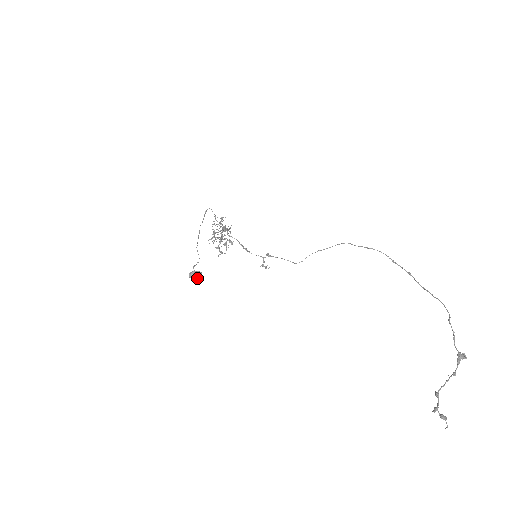
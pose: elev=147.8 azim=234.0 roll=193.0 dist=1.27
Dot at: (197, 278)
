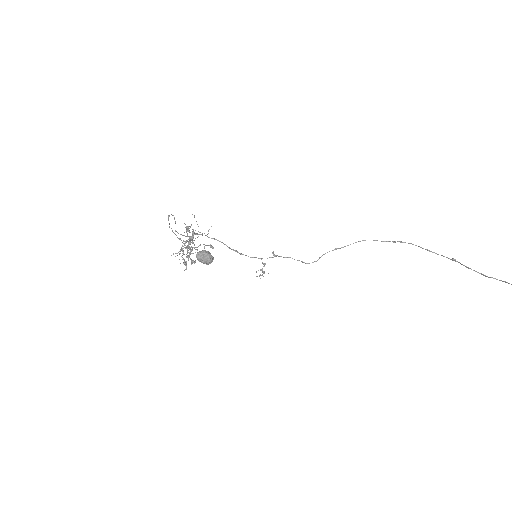
Dot at: (208, 259)
